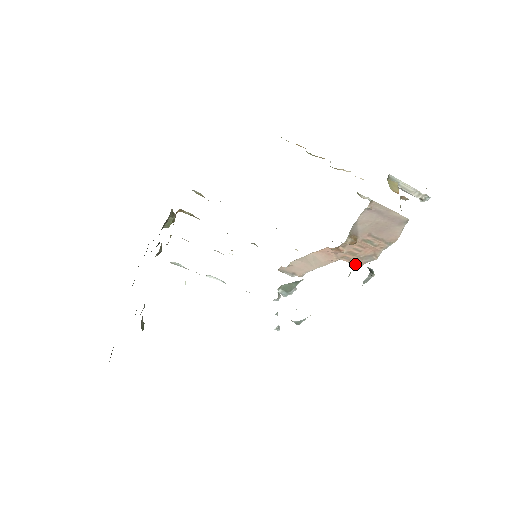
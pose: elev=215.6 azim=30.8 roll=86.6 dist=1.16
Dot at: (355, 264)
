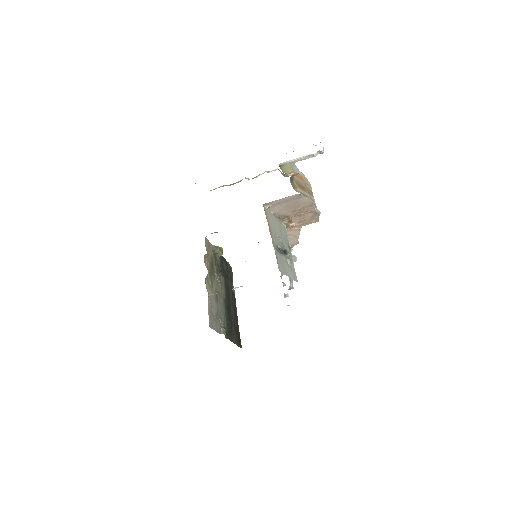
Dot at: (314, 222)
